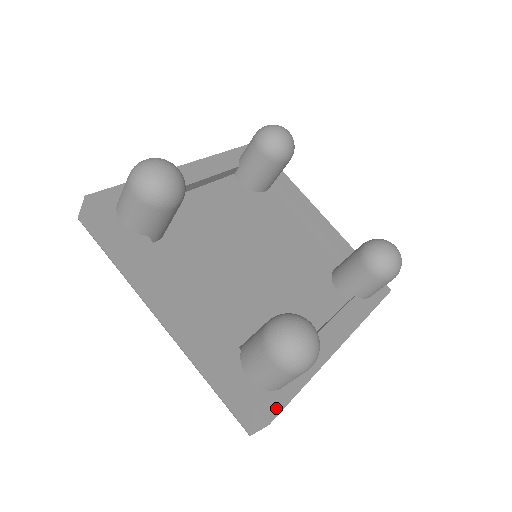
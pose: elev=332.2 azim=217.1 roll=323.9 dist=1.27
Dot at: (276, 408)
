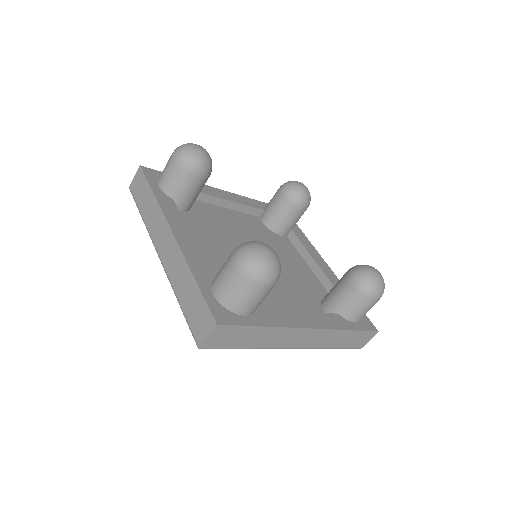
Dot at: (229, 321)
